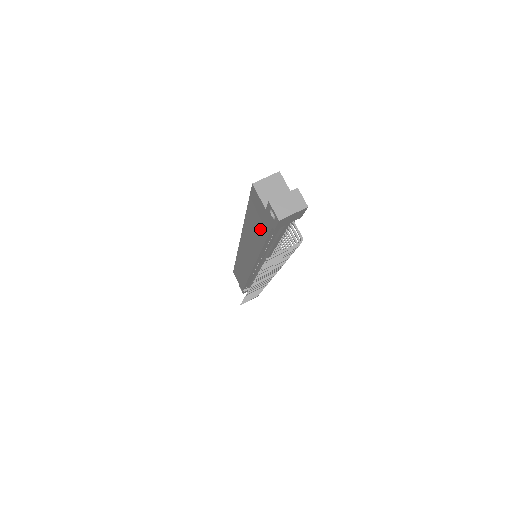
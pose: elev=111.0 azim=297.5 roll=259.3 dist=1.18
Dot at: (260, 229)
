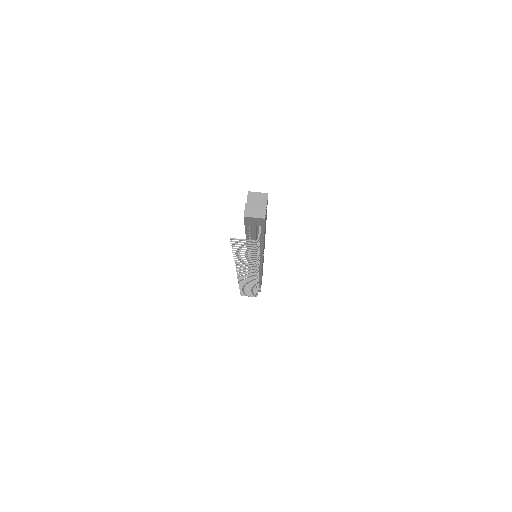
Dot at: occluded
